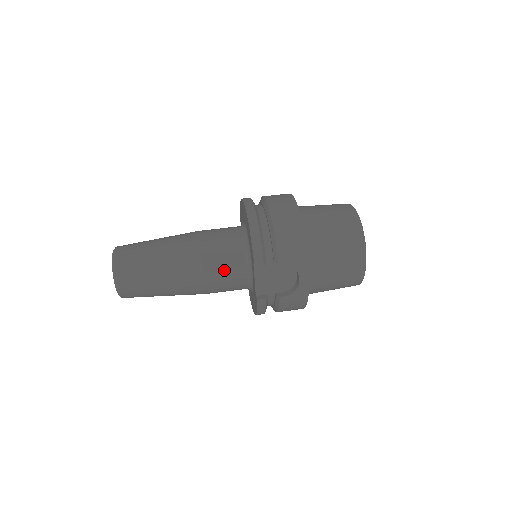
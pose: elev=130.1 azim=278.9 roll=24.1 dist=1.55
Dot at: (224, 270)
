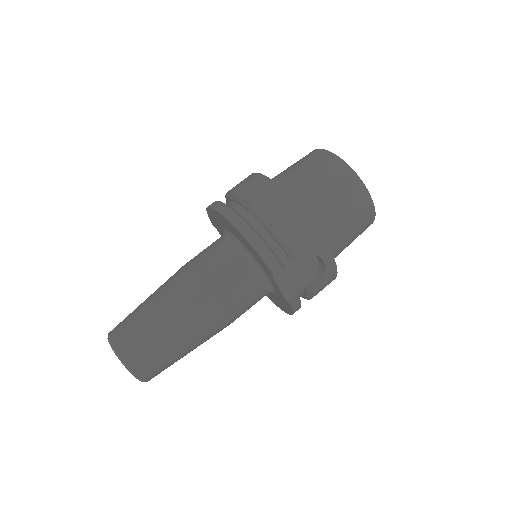
Dot at: (240, 295)
